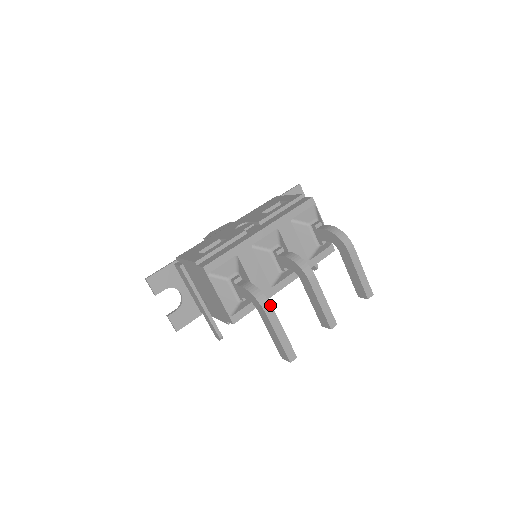
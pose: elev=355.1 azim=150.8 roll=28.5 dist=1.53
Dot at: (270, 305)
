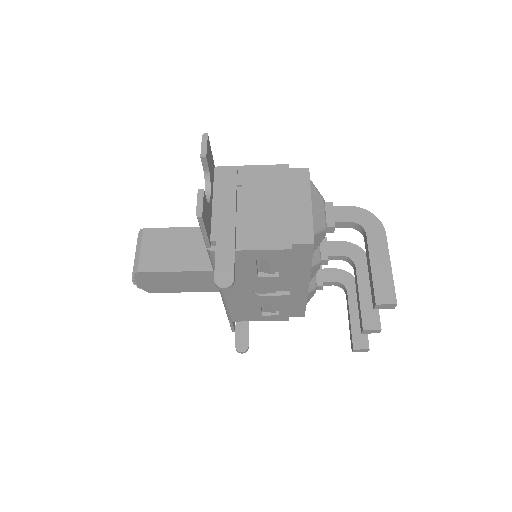
Dot at: occluded
